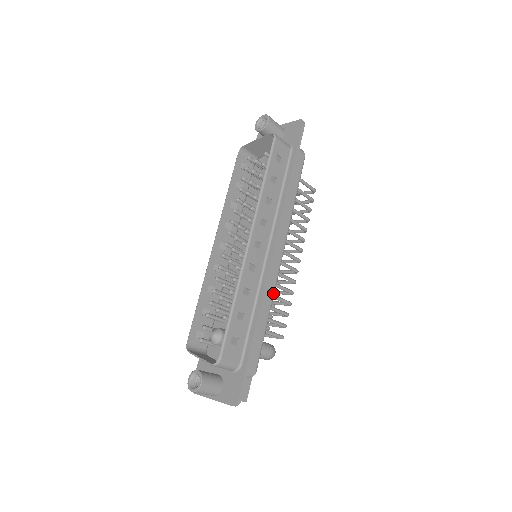
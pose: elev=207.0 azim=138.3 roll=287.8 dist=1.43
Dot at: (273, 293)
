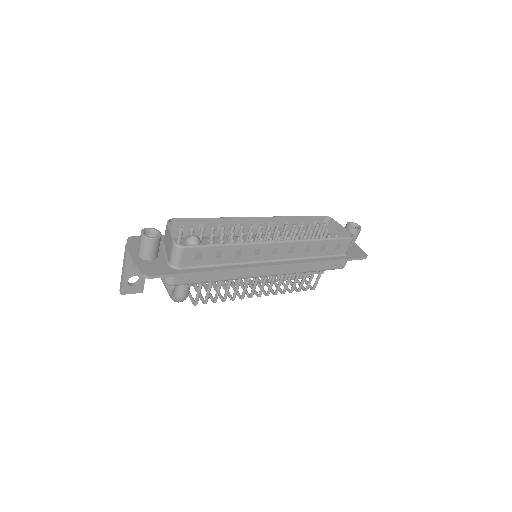
Dot at: (239, 278)
